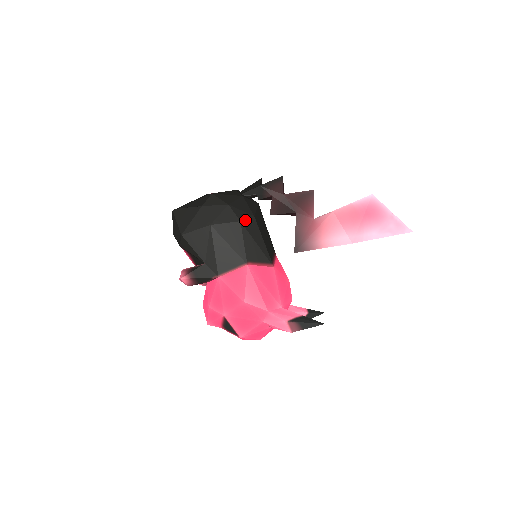
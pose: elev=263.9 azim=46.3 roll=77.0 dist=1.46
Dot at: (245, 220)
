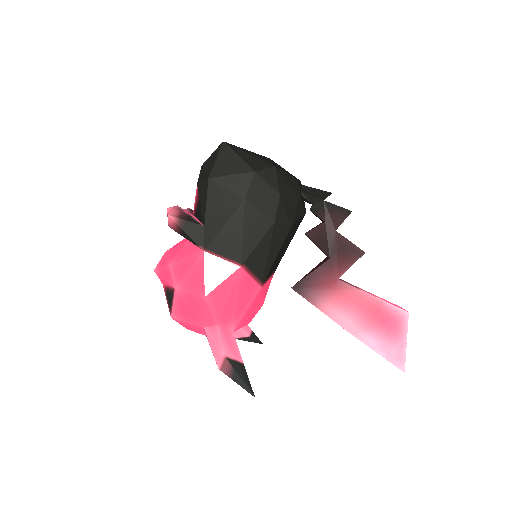
Dot at: (280, 224)
